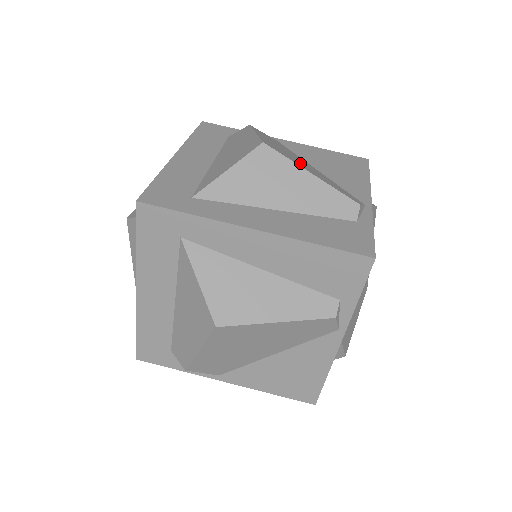
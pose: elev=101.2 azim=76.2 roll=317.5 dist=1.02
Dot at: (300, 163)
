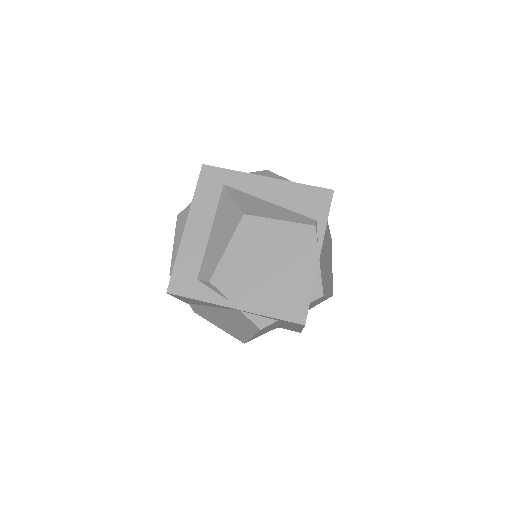
Dot at: occluded
